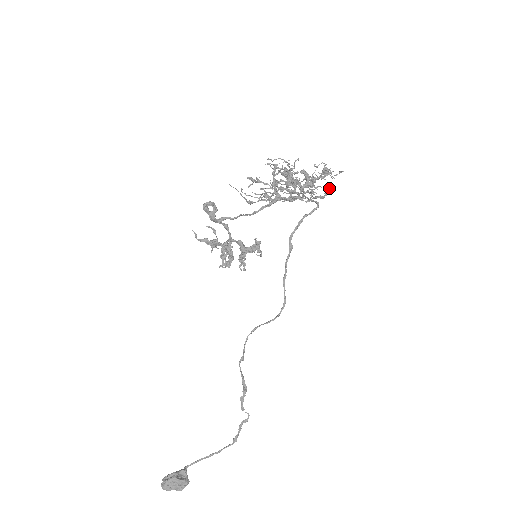
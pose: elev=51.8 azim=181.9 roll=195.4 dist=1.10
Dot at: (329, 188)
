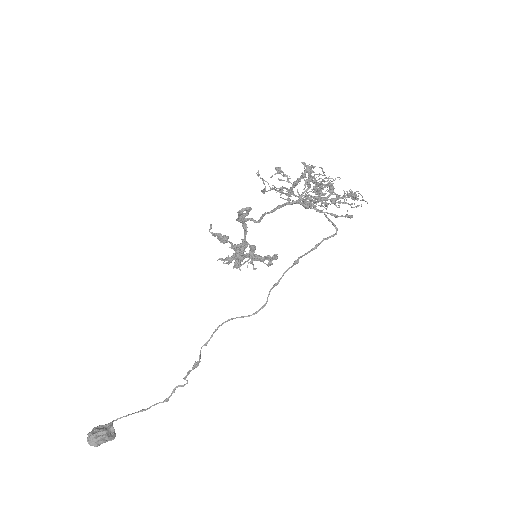
Dot at: (351, 217)
